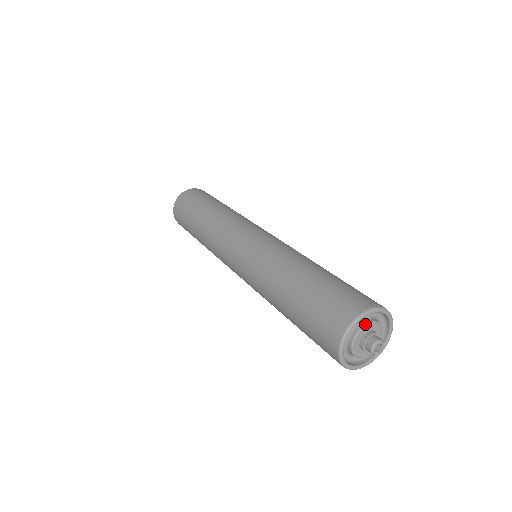
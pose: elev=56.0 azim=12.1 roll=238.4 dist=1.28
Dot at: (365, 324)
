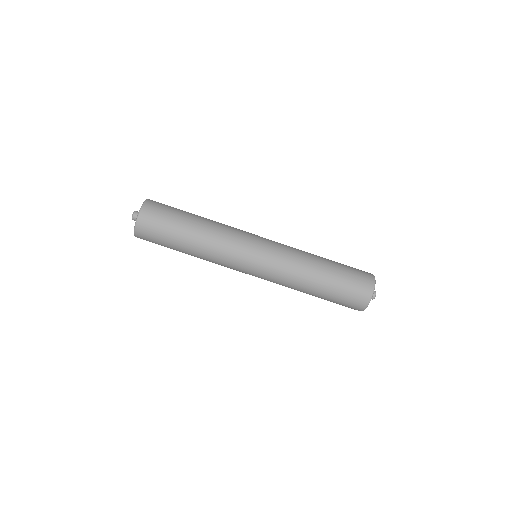
Dot at: occluded
